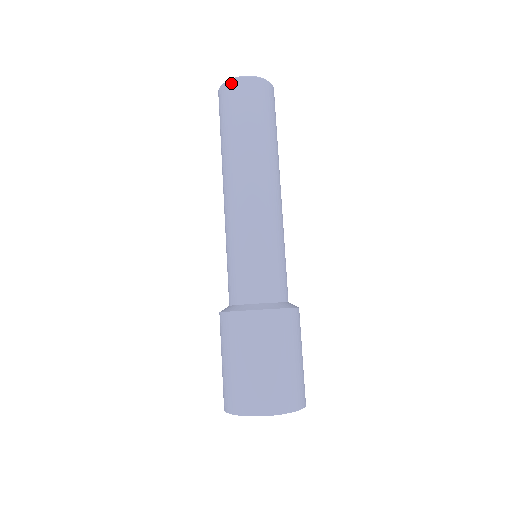
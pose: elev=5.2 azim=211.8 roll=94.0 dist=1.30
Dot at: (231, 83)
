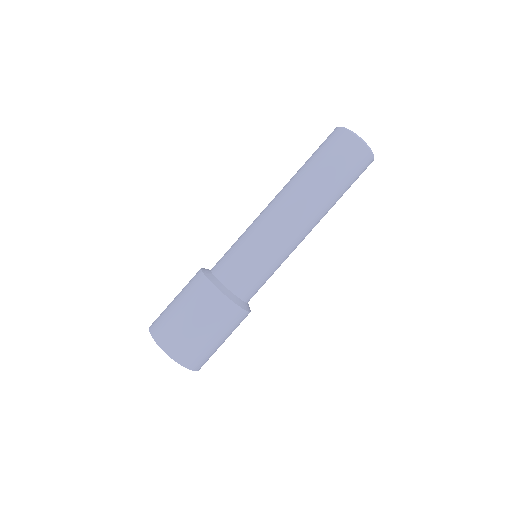
Dot at: (341, 130)
